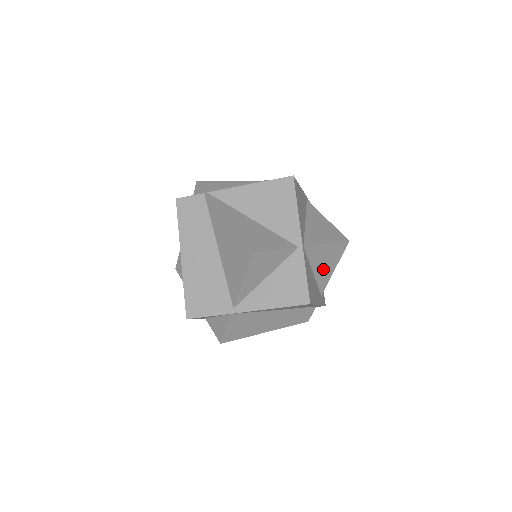
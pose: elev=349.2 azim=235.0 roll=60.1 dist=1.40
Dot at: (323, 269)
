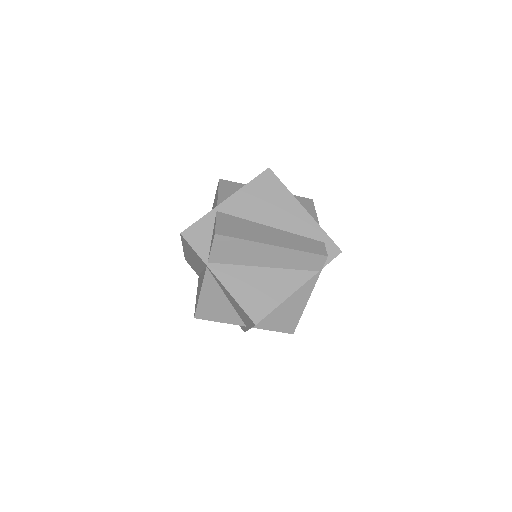
Dot at: occluded
